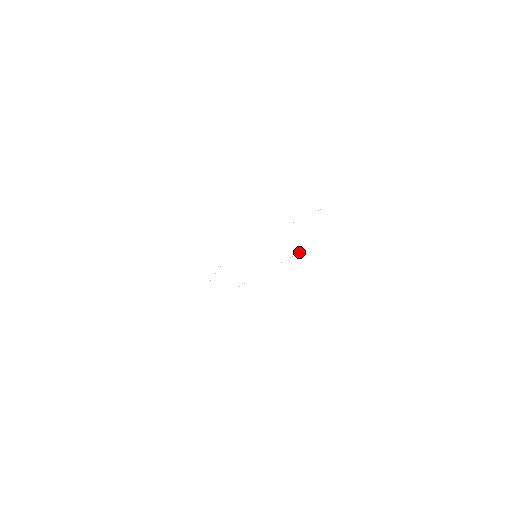
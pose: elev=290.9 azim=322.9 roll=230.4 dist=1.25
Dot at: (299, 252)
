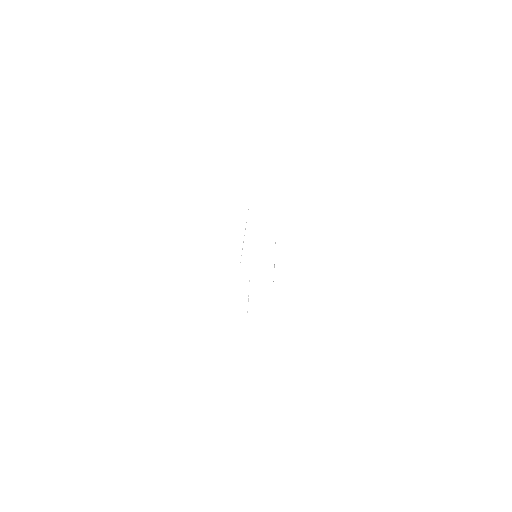
Dot at: occluded
